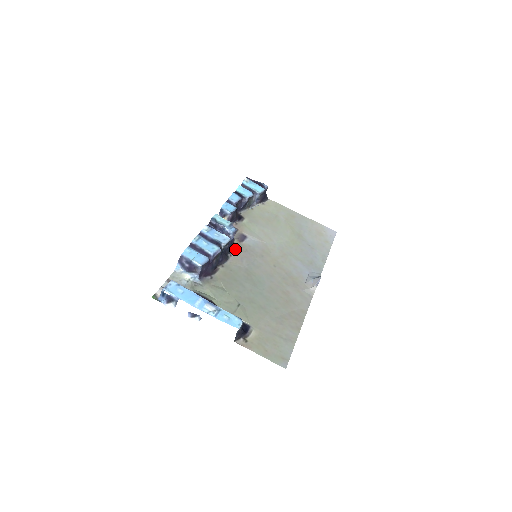
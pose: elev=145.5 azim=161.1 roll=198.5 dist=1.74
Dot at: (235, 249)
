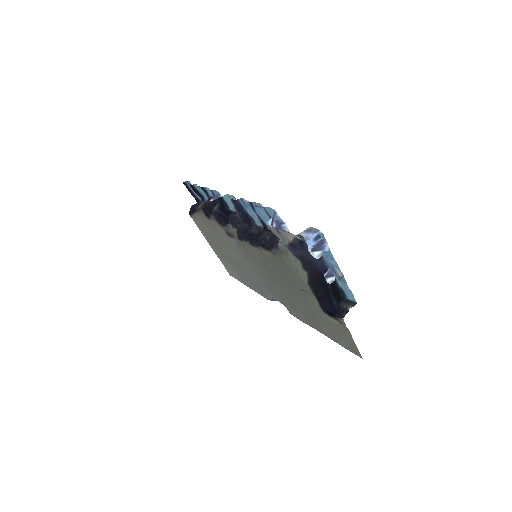
Dot at: (241, 240)
